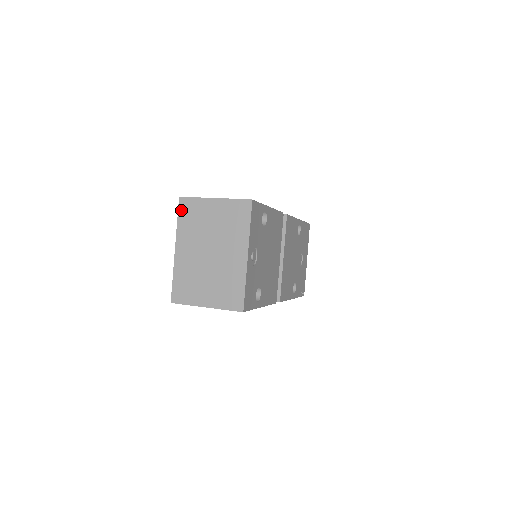
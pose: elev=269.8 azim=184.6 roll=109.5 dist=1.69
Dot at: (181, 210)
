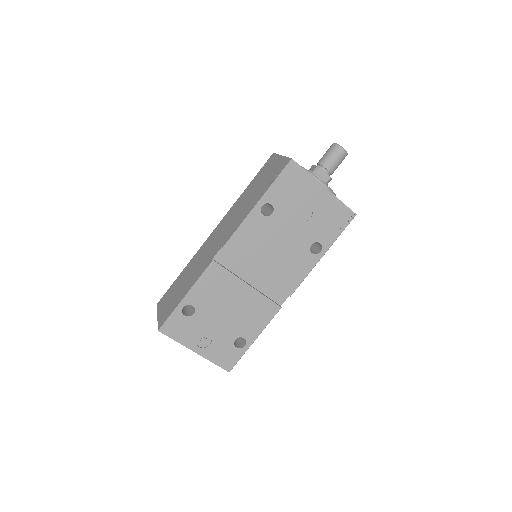
Dot at: occluded
